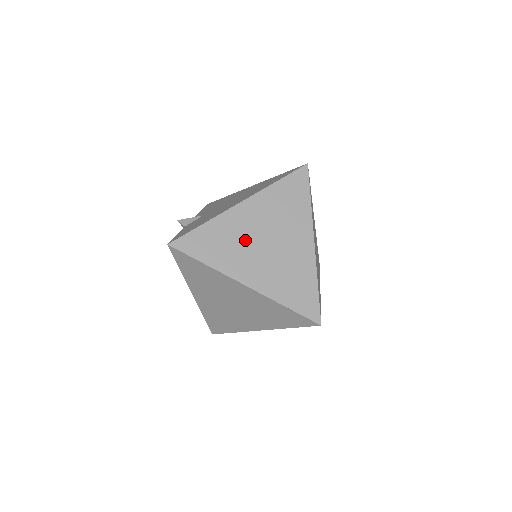
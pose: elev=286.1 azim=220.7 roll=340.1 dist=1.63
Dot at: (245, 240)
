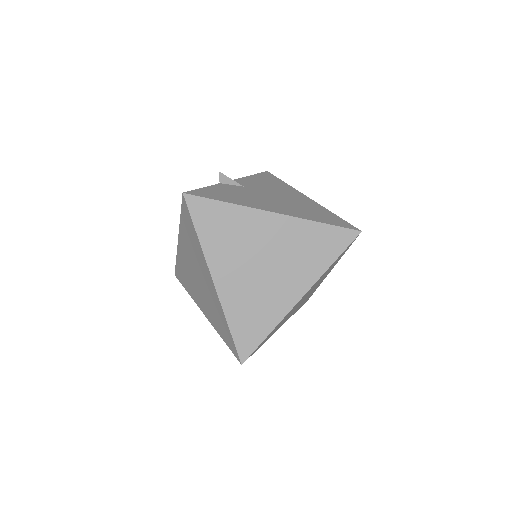
Dot at: (248, 246)
